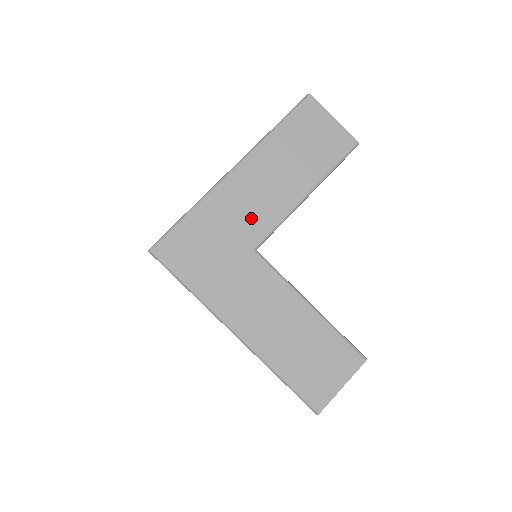
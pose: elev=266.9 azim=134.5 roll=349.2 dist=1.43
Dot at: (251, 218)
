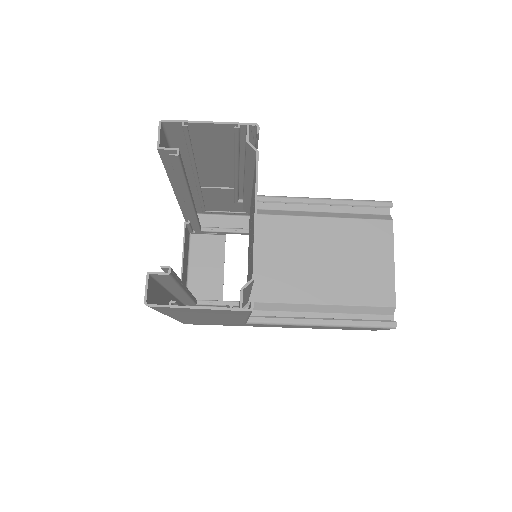
Dot at: occluded
